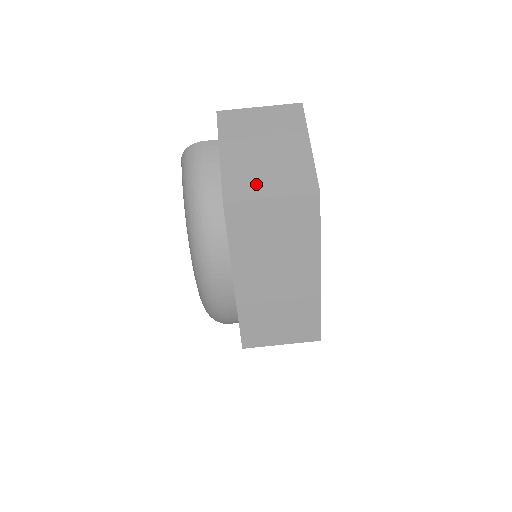
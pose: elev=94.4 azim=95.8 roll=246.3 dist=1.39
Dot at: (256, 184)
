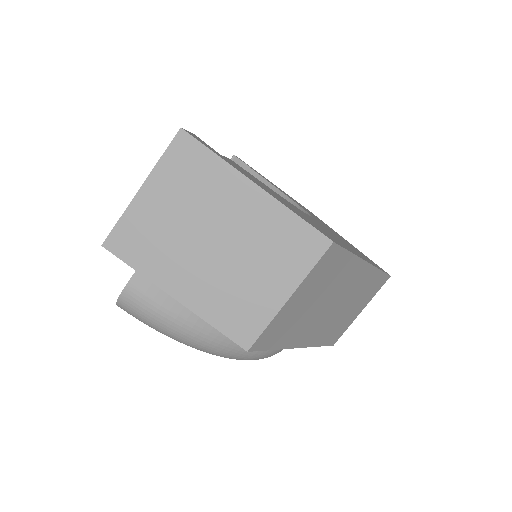
Dot at: (256, 298)
